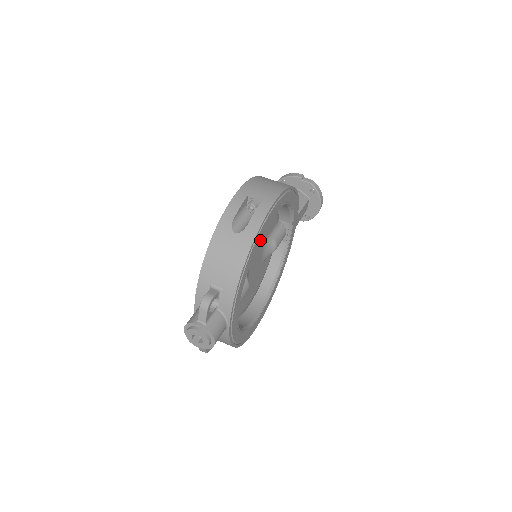
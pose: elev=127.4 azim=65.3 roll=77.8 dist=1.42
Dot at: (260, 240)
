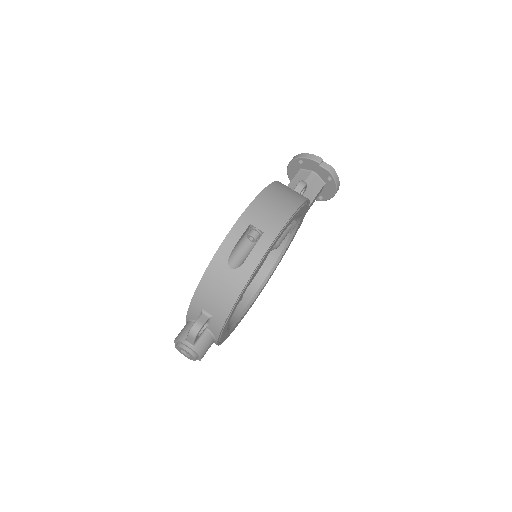
Dot at: occluded
